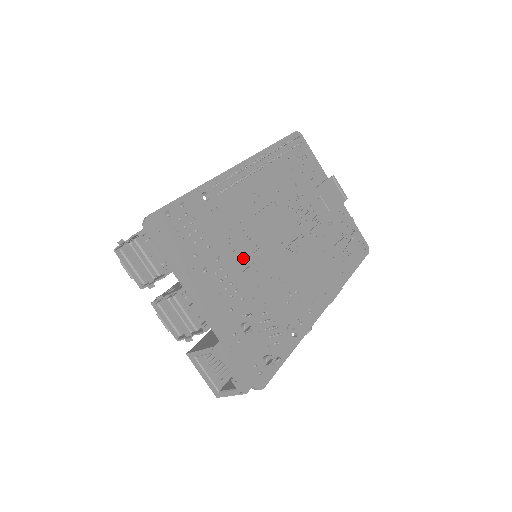
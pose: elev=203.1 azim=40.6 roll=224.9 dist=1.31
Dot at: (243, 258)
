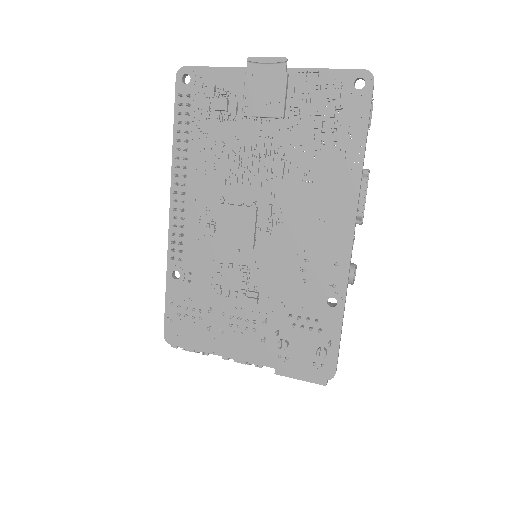
Dot at: (239, 288)
